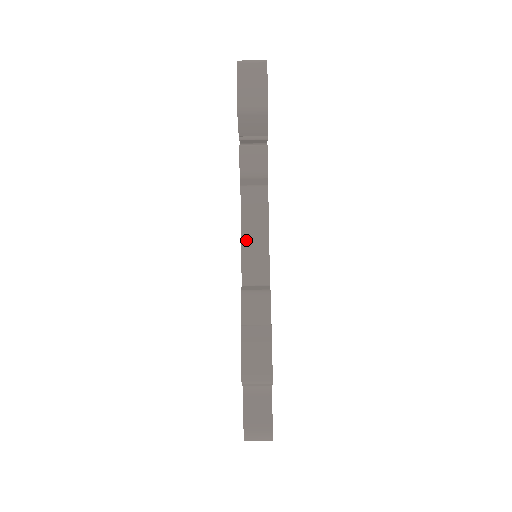
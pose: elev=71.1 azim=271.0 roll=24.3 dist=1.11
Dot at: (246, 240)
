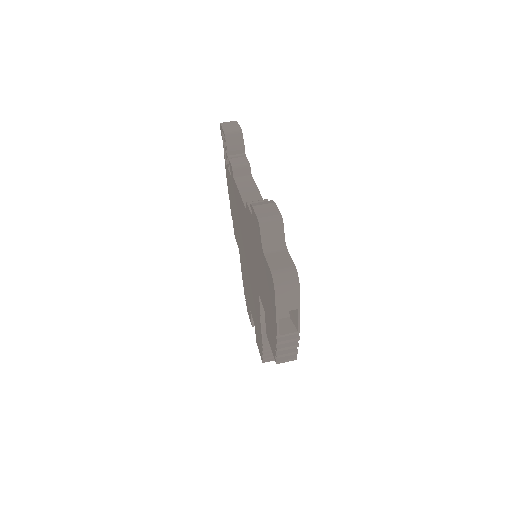
Dot at: (244, 194)
